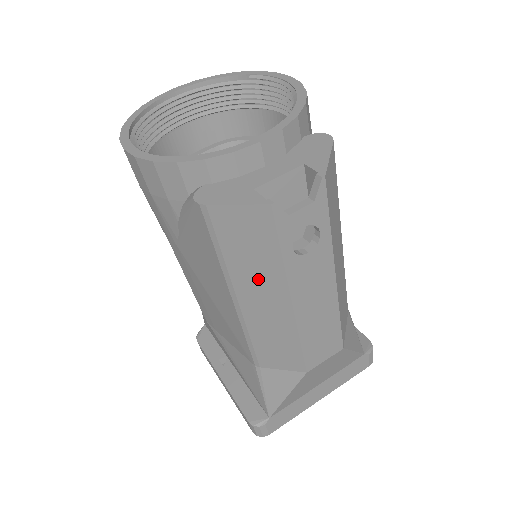
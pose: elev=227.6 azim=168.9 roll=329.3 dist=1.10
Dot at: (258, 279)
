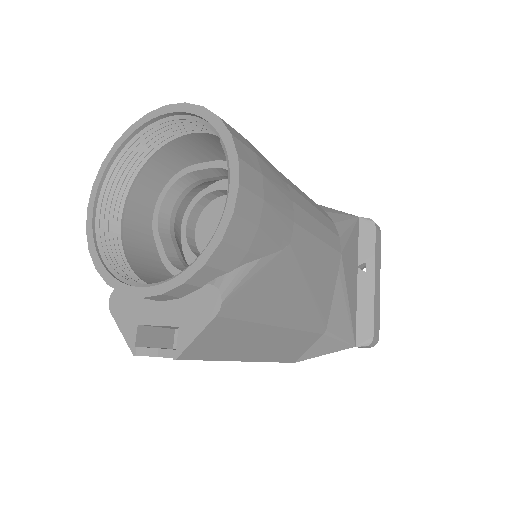
Dot at: occluded
